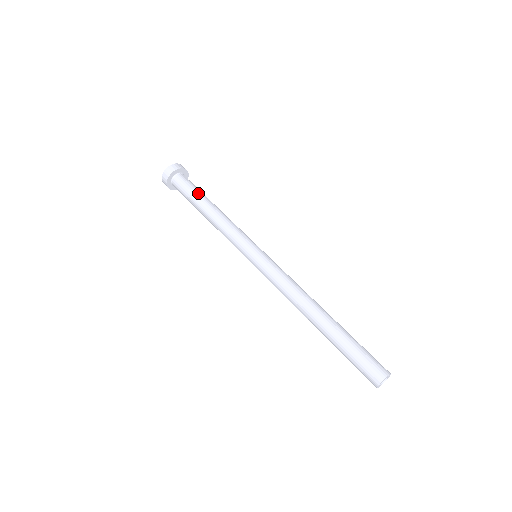
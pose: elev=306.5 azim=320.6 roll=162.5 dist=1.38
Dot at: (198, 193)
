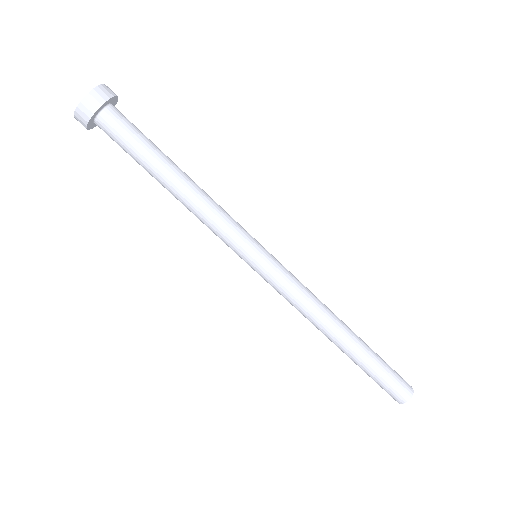
Dot at: (154, 149)
